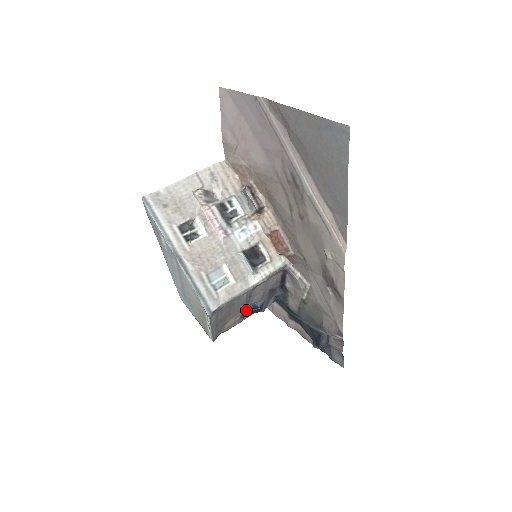
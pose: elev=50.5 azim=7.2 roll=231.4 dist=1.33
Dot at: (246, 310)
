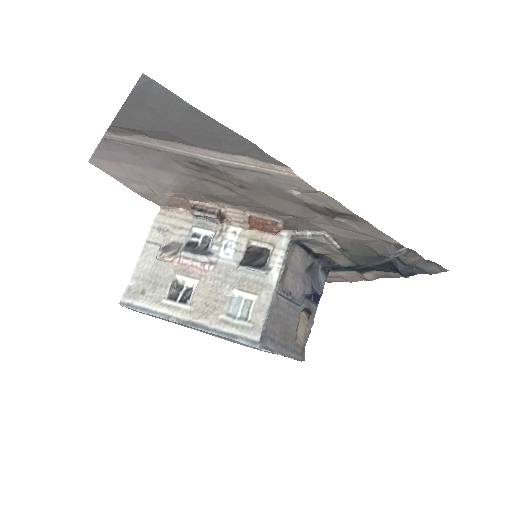
Dot at: (304, 307)
